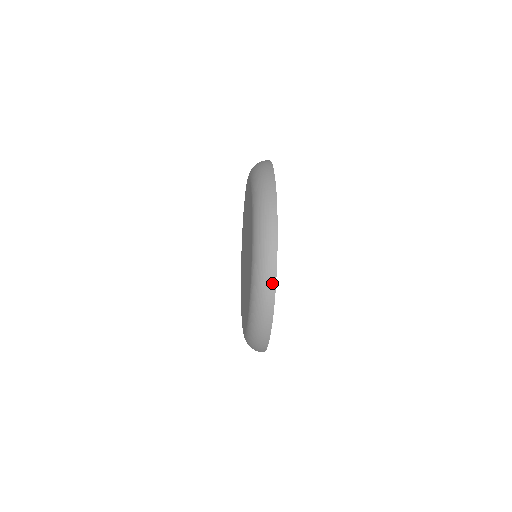
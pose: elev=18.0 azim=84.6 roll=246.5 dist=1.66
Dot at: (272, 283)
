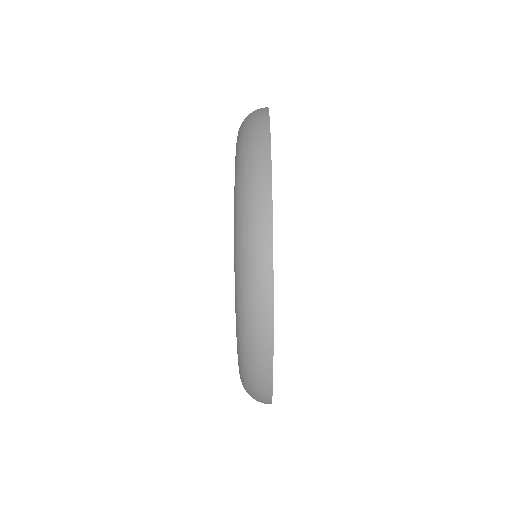
Dot at: (266, 267)
